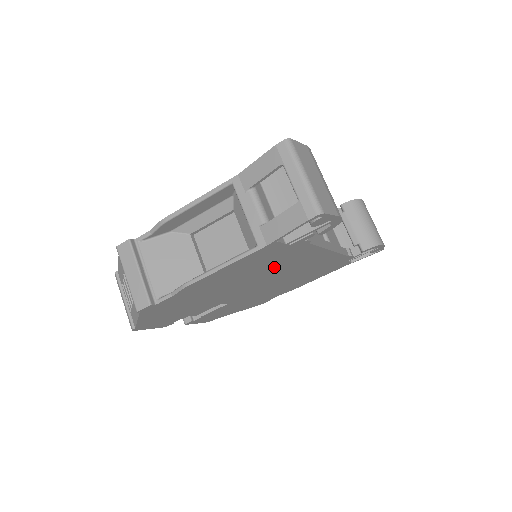
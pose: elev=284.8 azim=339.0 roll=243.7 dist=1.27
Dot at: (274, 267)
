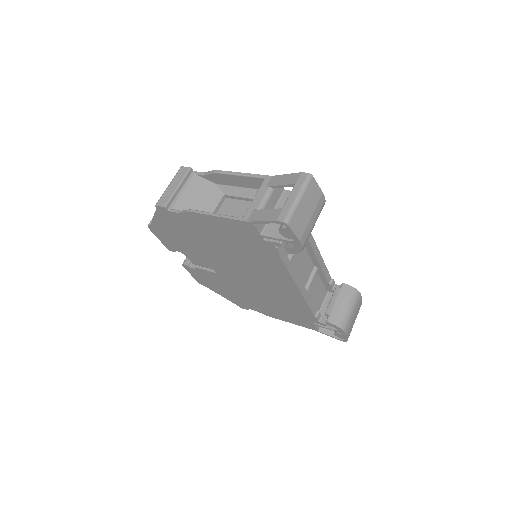
Dot at: (252, 259)
